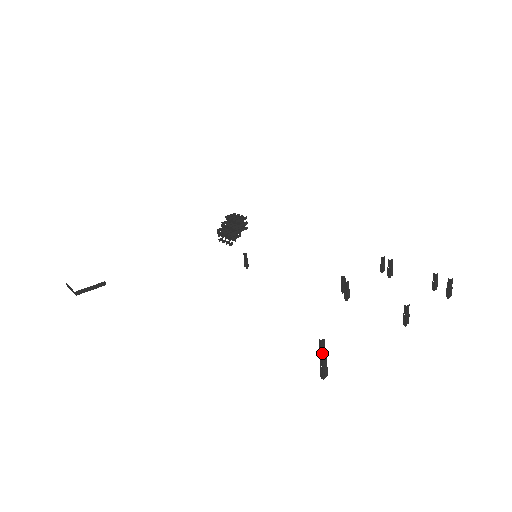
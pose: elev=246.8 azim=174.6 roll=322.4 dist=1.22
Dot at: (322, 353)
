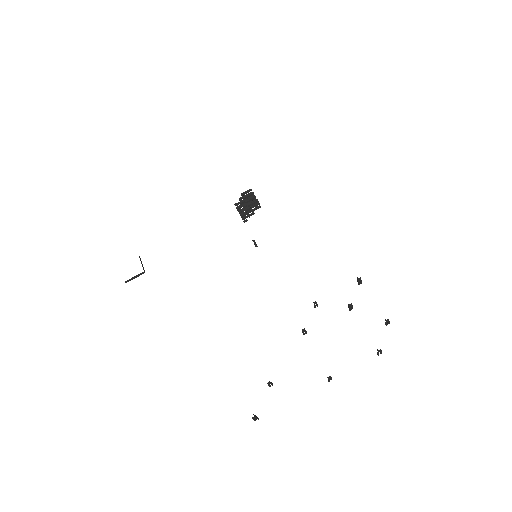
Dot at: occluded
